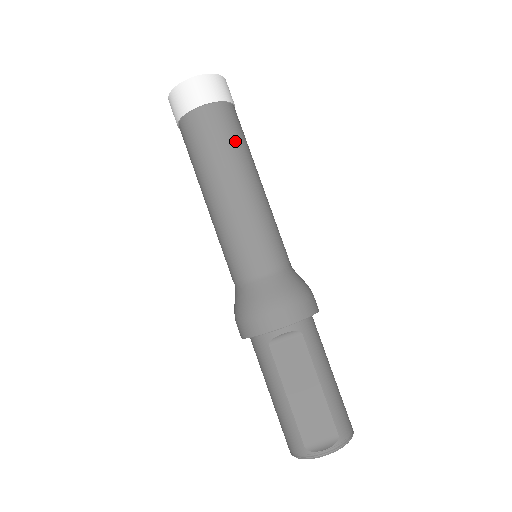
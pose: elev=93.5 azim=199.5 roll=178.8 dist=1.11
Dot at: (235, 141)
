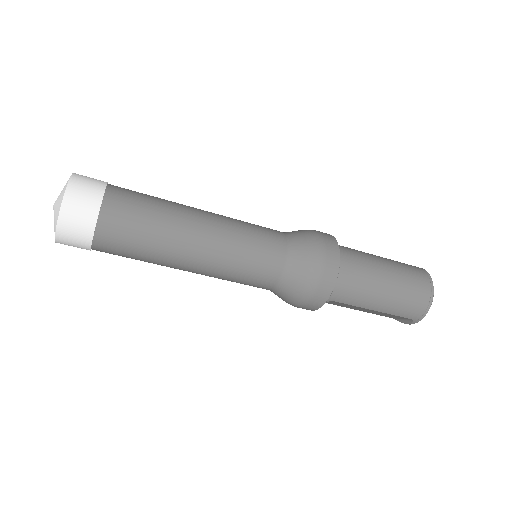
Dot at: (141, 251)
